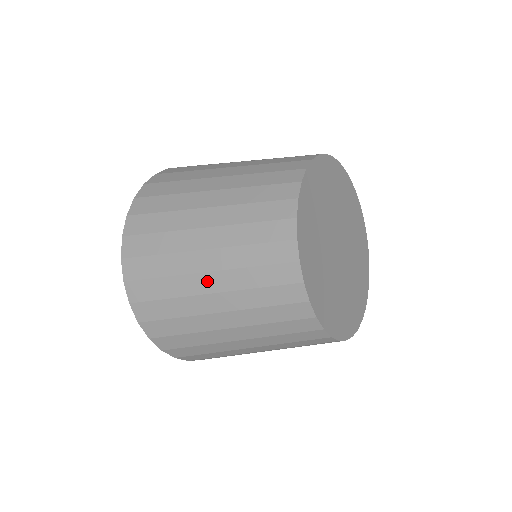
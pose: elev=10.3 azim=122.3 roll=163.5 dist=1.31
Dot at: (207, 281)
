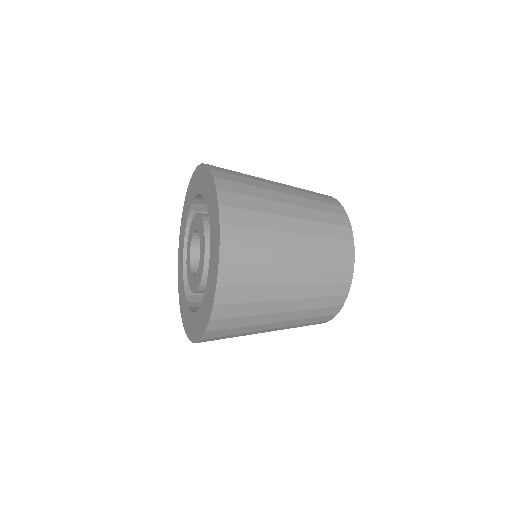
Dot at: (281, 317)
